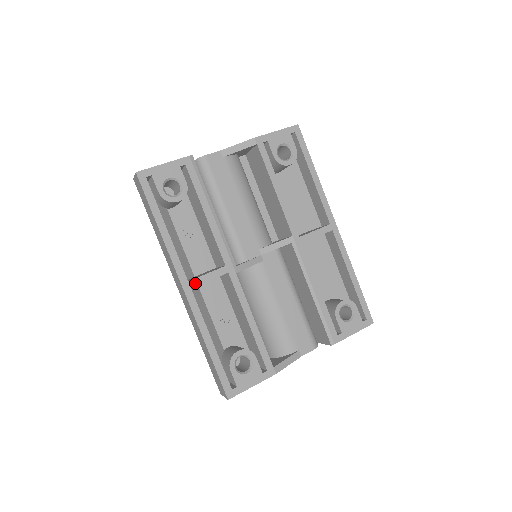
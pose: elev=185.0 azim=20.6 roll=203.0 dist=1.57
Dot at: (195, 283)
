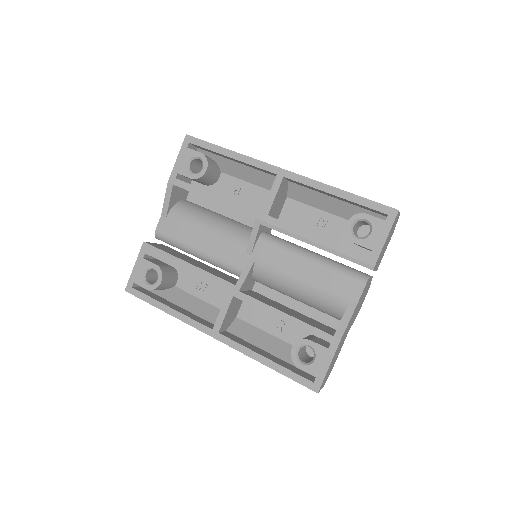
Dot at: (218, 326)
